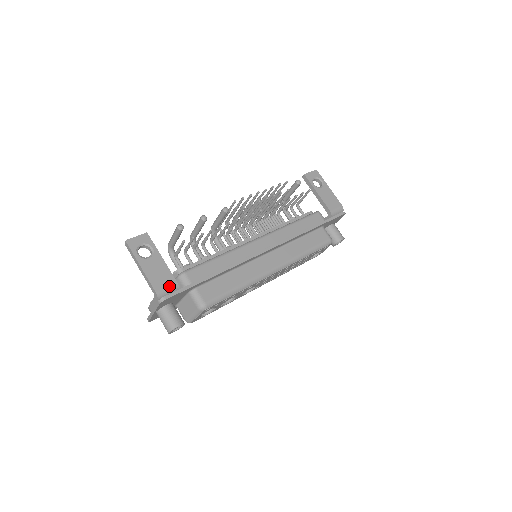
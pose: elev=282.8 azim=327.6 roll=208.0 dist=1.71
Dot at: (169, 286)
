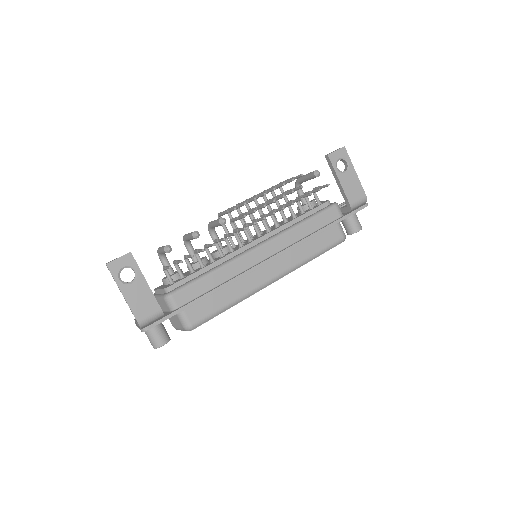
Dot at: (152, 314)
